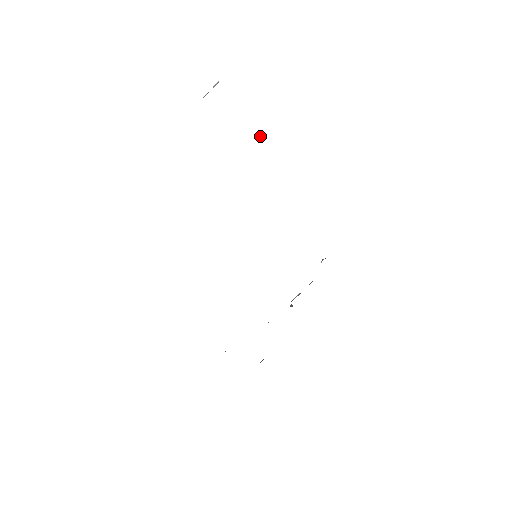
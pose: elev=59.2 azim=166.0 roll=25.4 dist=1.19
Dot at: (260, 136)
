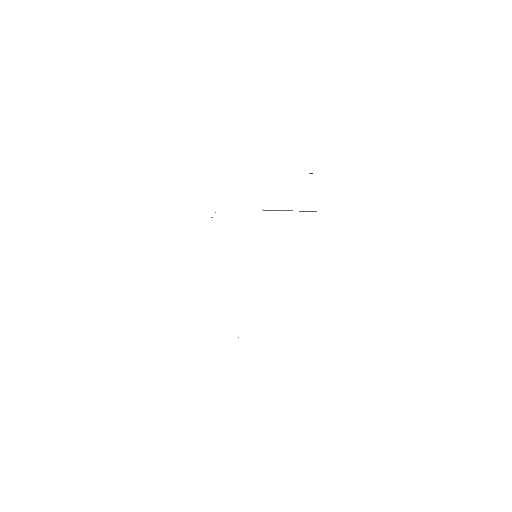
Dot at: occluded
